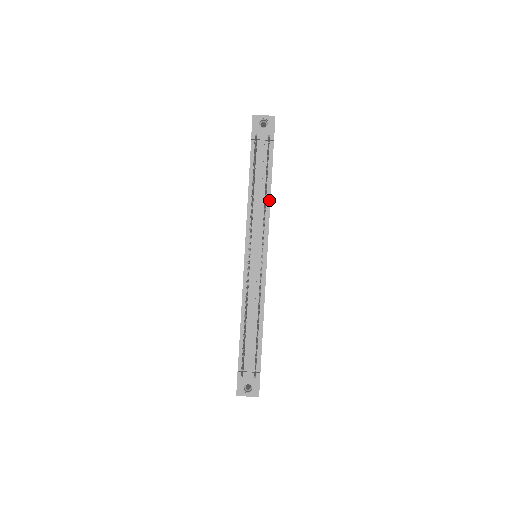
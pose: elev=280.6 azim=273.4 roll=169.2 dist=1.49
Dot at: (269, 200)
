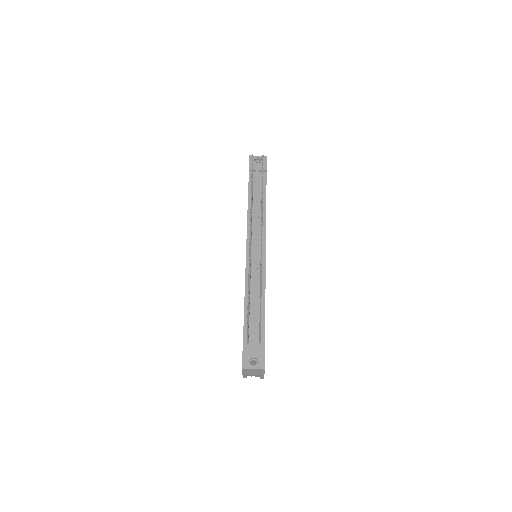
Dot at: (265, 209)
